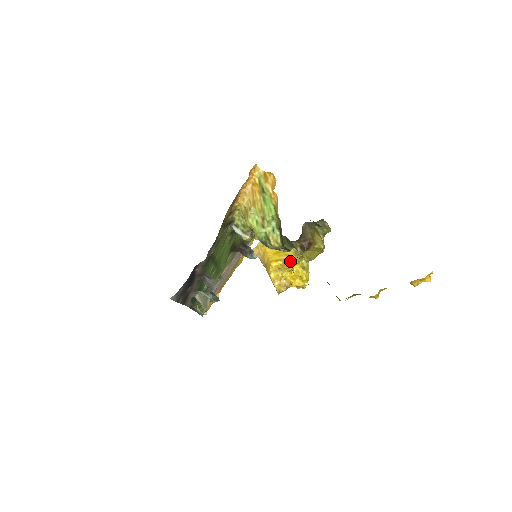
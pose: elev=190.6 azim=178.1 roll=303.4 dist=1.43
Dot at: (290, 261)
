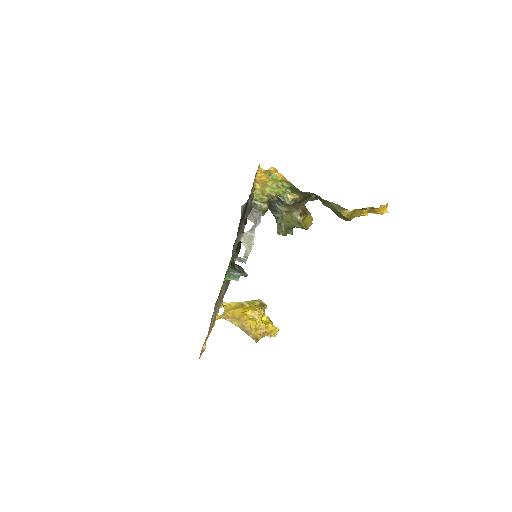
Dot at: (261, 307)
